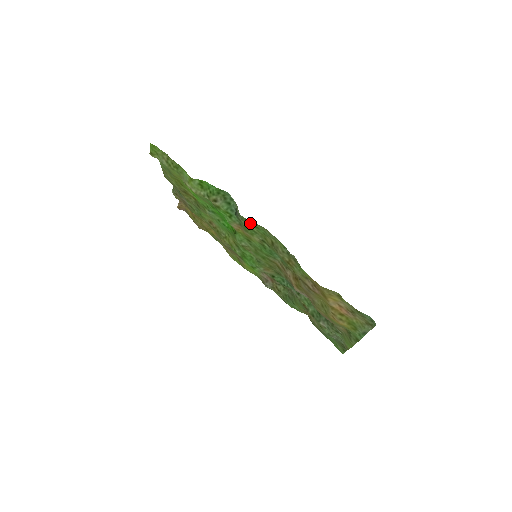
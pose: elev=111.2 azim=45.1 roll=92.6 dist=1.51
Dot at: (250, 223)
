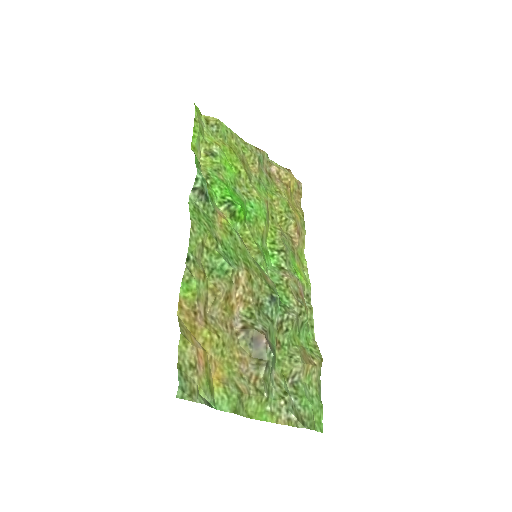
Dot at: (198, 213)
